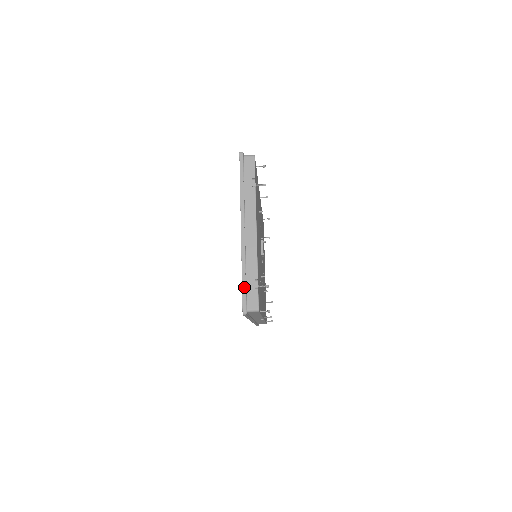
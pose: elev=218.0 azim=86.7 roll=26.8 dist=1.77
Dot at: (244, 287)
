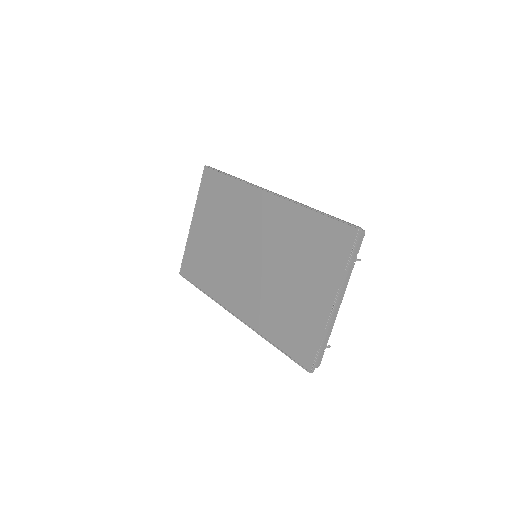
Dot at: occluded
